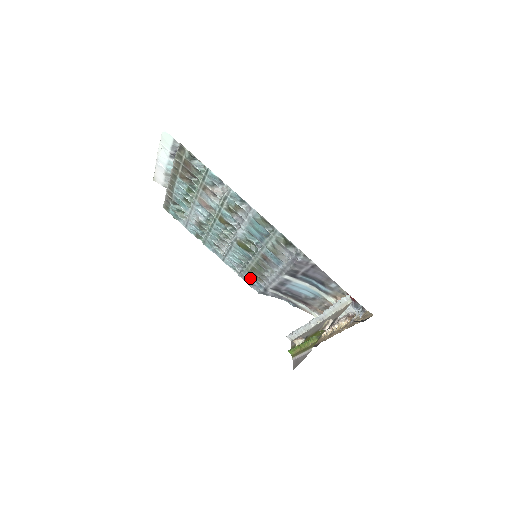
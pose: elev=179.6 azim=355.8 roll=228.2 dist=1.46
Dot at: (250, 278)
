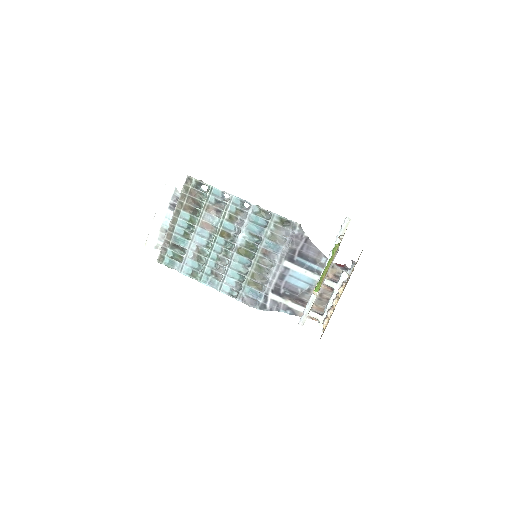
Dot at: (249, 292)
